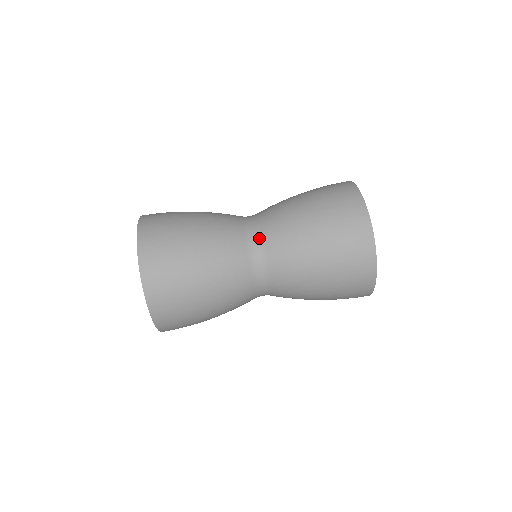
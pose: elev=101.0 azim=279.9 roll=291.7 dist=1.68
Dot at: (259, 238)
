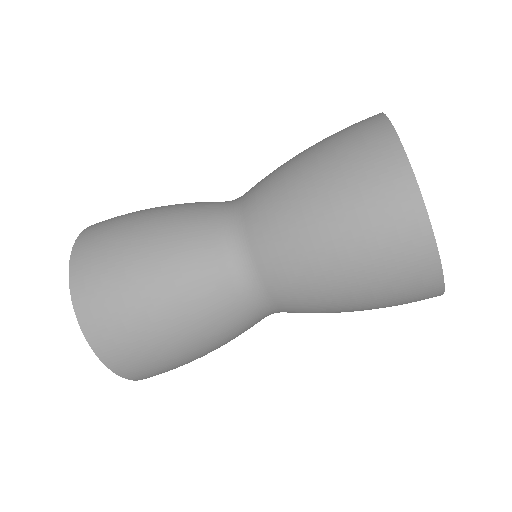
Dot at: (255, 278)
